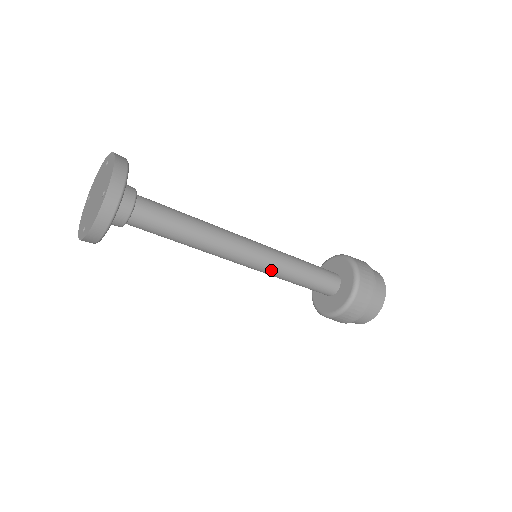
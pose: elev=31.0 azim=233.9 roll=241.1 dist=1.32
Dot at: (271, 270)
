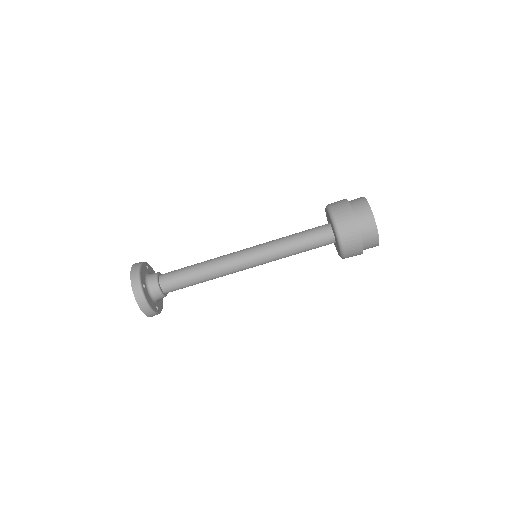
Dot at: (269, 258)
